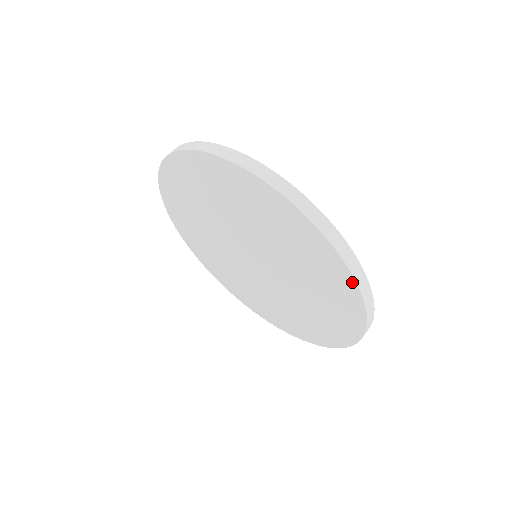
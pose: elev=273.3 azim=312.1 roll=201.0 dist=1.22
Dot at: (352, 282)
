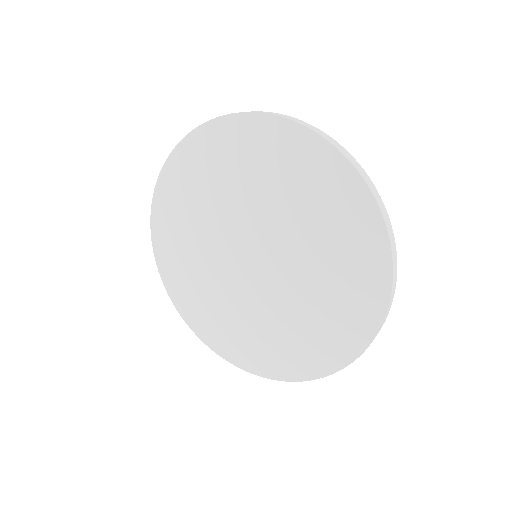
Dot at: (381, 227)
